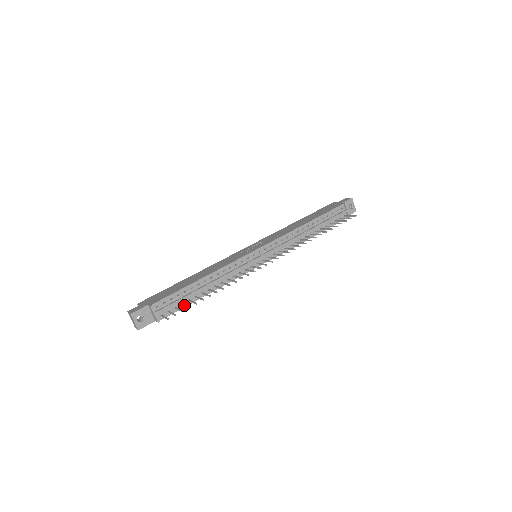
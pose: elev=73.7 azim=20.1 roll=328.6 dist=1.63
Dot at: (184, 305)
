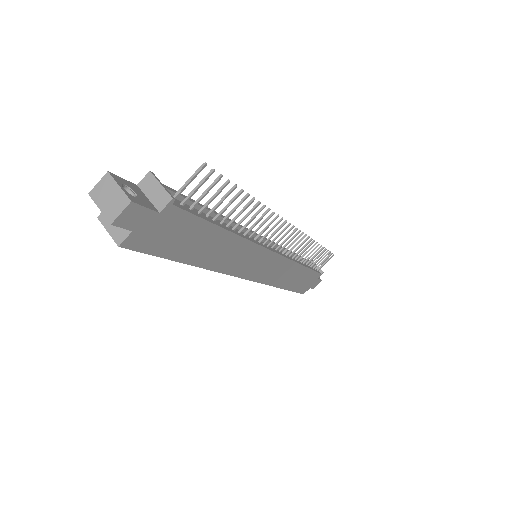
Dot at: (208, 200)
